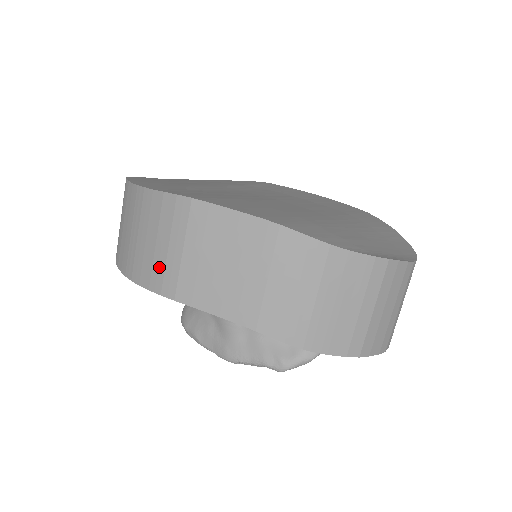
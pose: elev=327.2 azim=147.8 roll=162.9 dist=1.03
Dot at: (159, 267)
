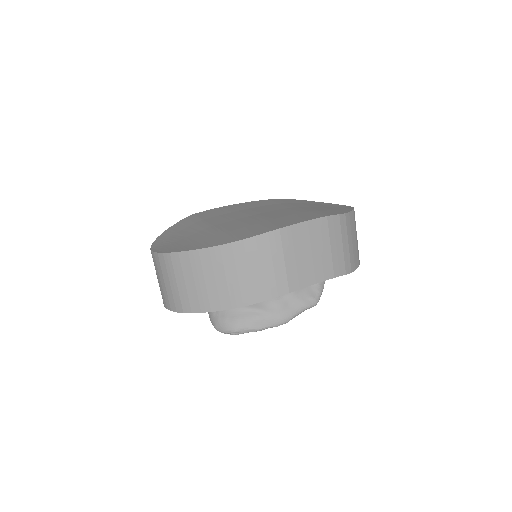
Dot at: (270, 281)
